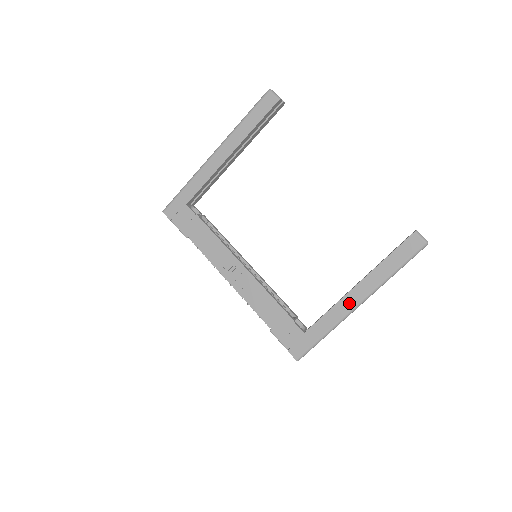
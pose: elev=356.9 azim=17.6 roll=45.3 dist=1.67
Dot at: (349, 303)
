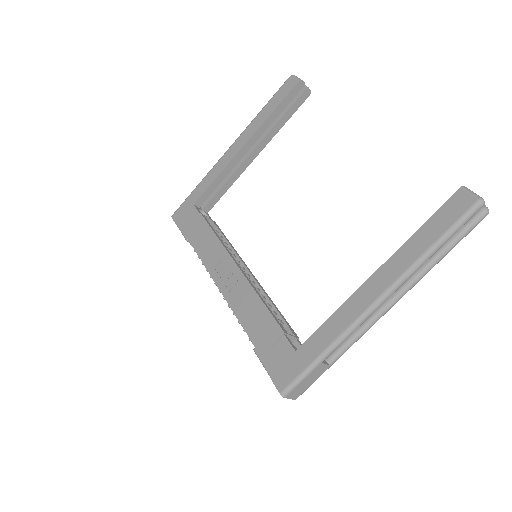
Dot at: (361, 302)
